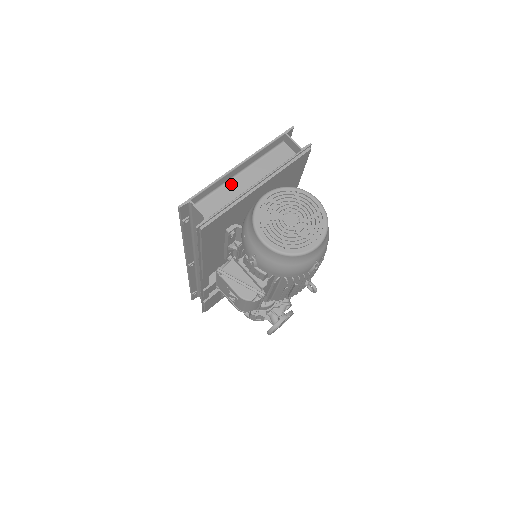
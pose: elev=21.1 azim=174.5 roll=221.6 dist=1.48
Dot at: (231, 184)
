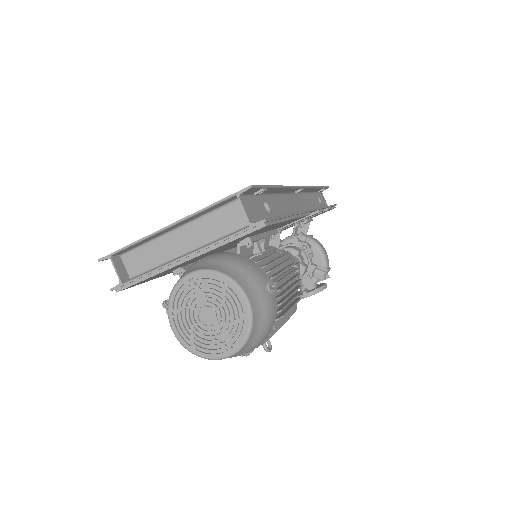
Dot at: (165, 240)
